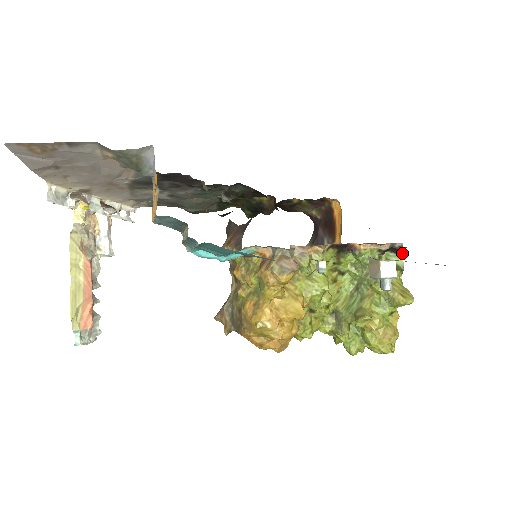
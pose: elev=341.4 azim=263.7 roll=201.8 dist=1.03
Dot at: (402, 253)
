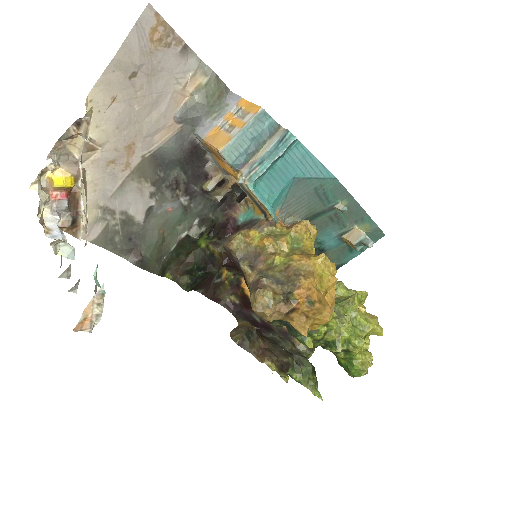
Dot at: occluded
